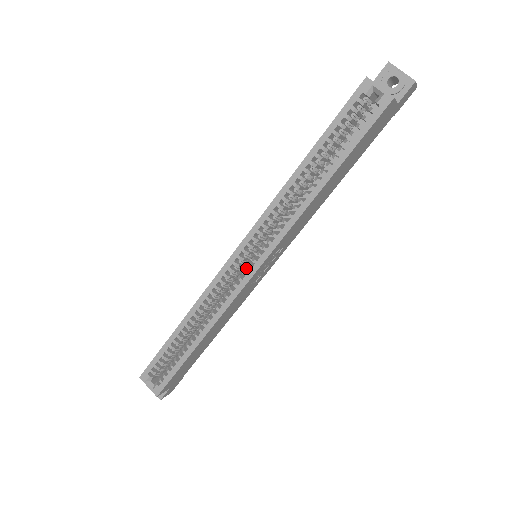
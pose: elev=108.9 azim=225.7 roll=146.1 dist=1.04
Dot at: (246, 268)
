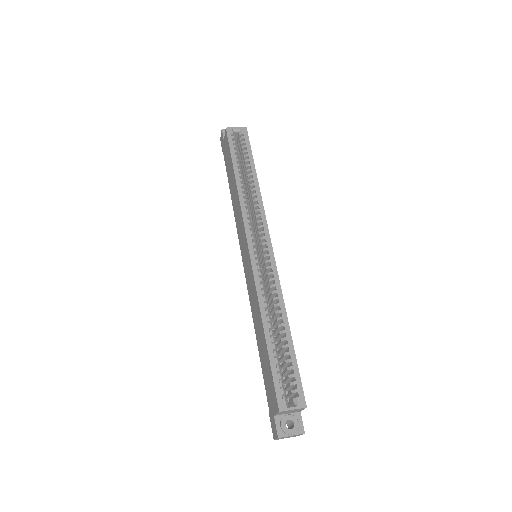
Dot at: (263, 257)
